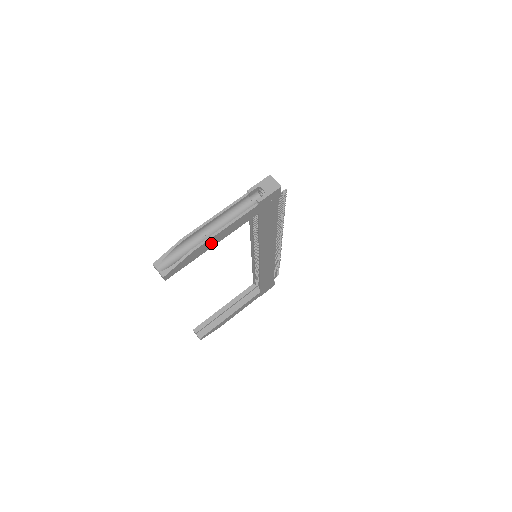
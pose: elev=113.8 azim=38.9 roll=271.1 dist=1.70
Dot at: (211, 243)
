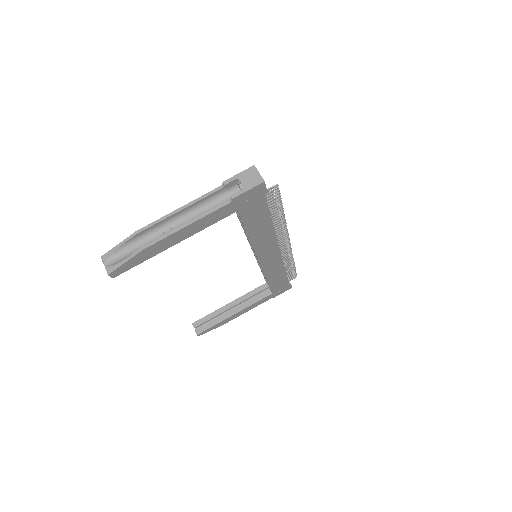
Dot at: (170, 241)
